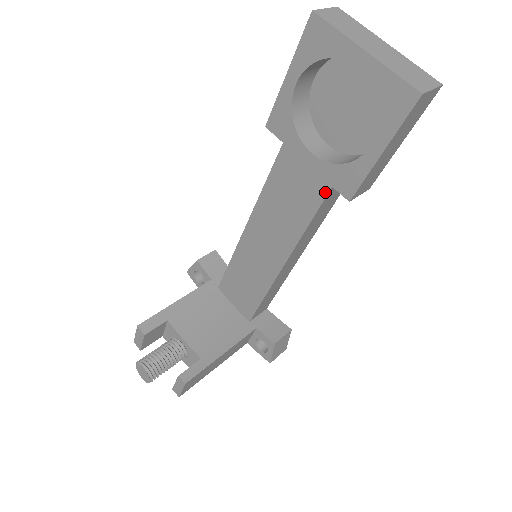
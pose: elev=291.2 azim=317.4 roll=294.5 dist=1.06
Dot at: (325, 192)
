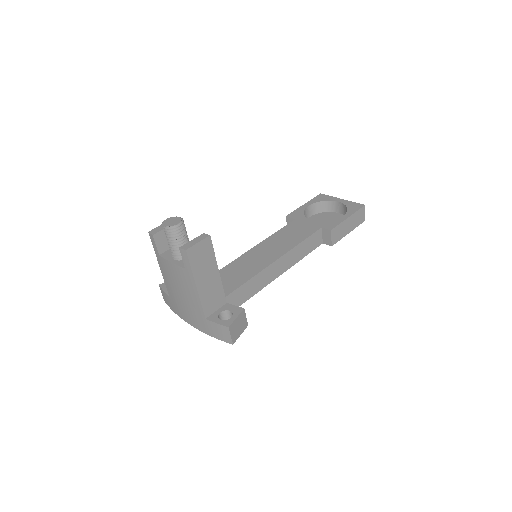
Dot at: (317, 229)
